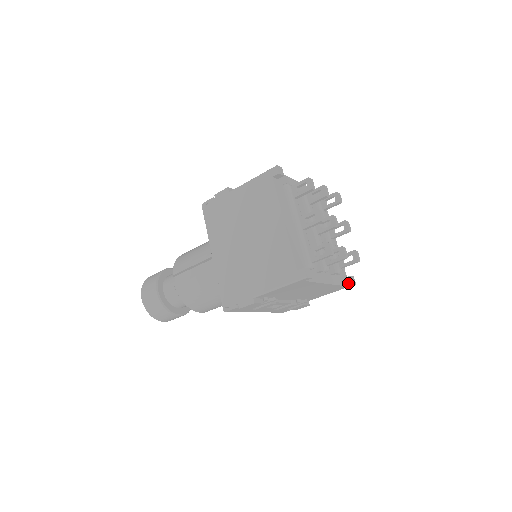
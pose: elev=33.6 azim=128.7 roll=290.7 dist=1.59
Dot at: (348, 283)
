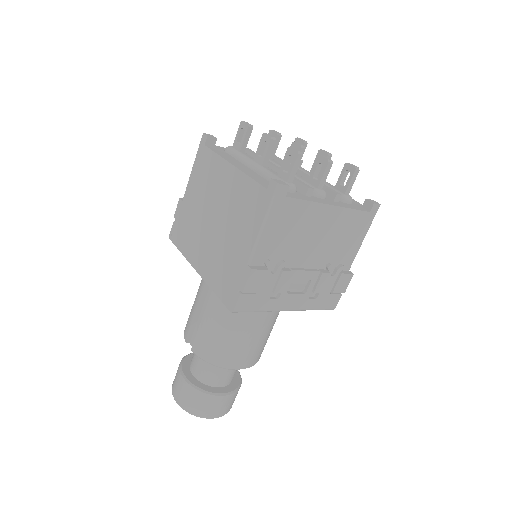
Dot at: (369, 207)
